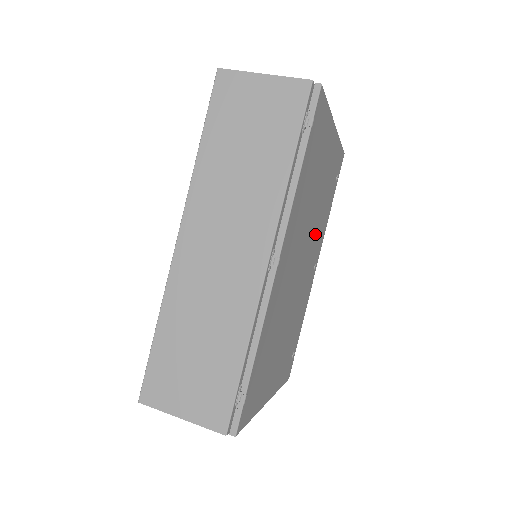
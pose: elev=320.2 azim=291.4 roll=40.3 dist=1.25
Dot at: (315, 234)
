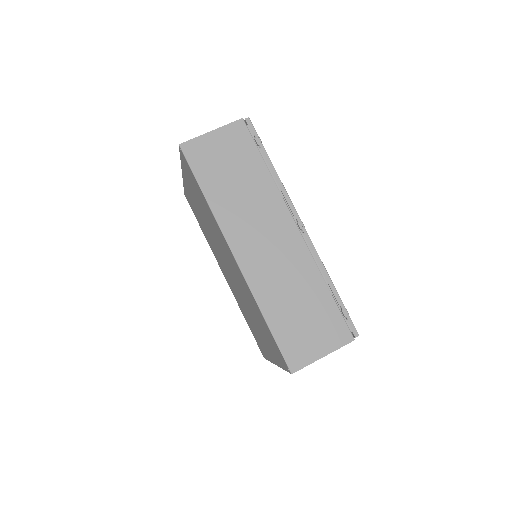
Dot at: occluded
